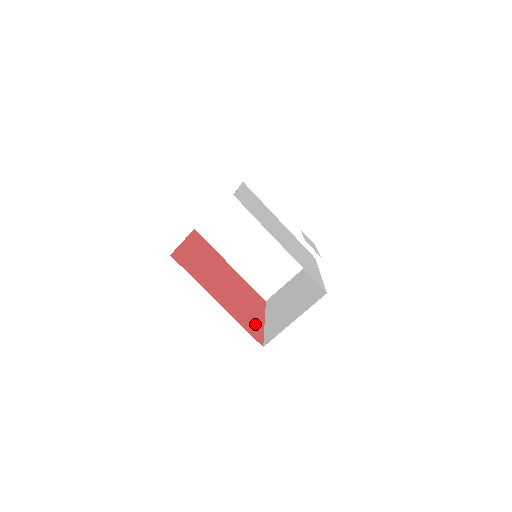
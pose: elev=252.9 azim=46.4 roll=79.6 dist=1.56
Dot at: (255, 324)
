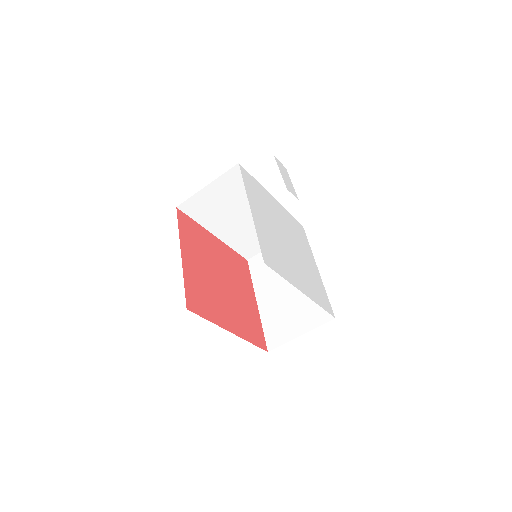
Dot at: (255, 321)
